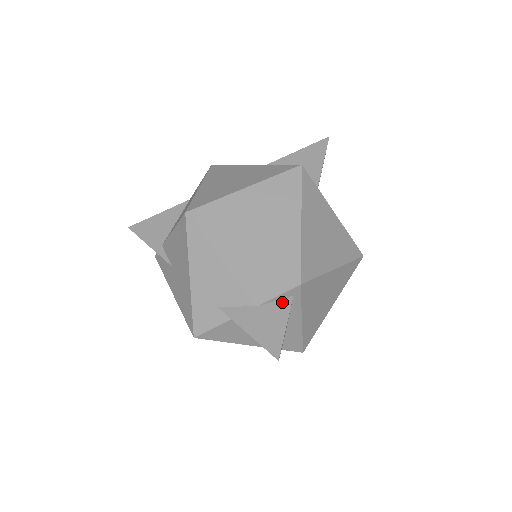
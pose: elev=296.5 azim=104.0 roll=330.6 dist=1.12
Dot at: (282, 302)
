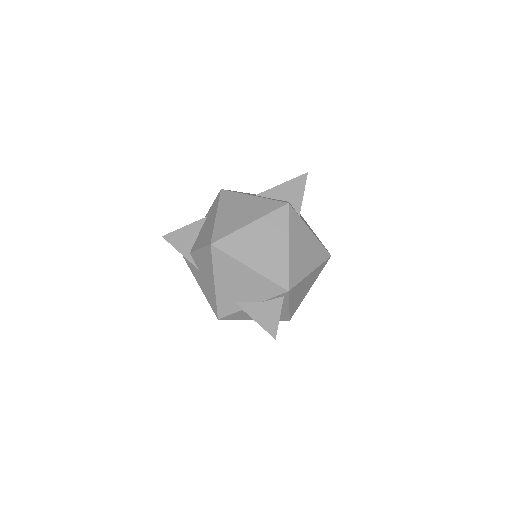
Dot at: (277, 301)
